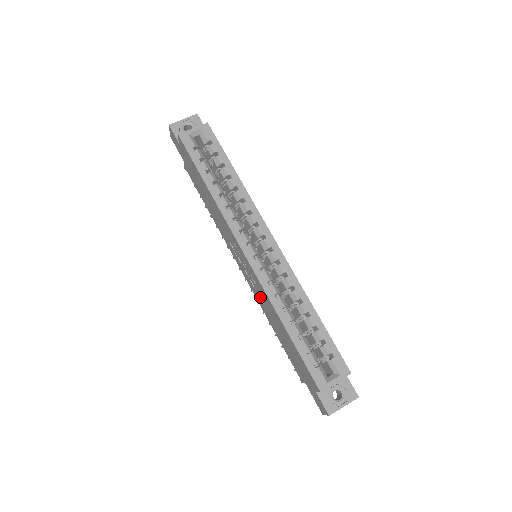
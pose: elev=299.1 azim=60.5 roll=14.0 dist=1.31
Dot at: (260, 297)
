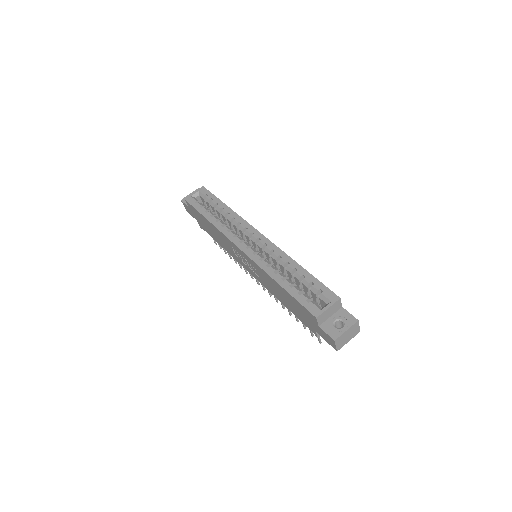
Dot at: (264, 280)
